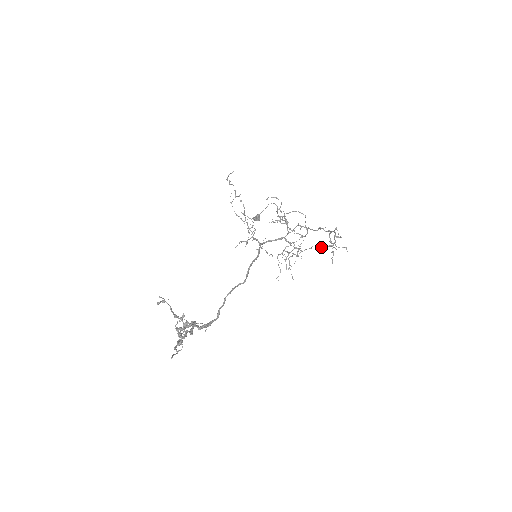
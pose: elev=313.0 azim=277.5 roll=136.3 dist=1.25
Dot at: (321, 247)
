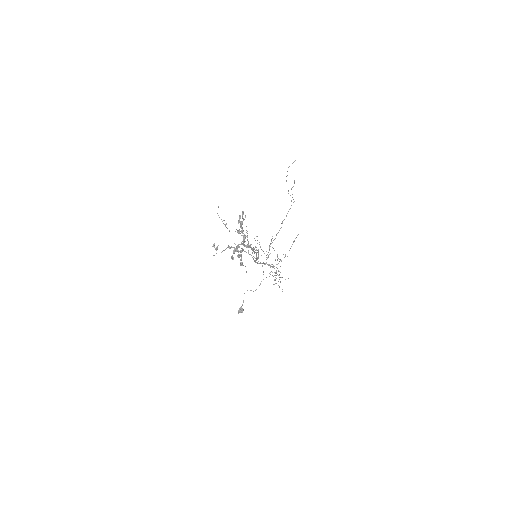
Dot at: (291, 246)
